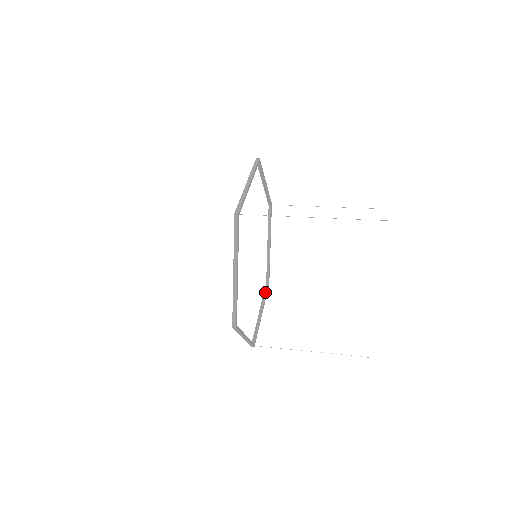
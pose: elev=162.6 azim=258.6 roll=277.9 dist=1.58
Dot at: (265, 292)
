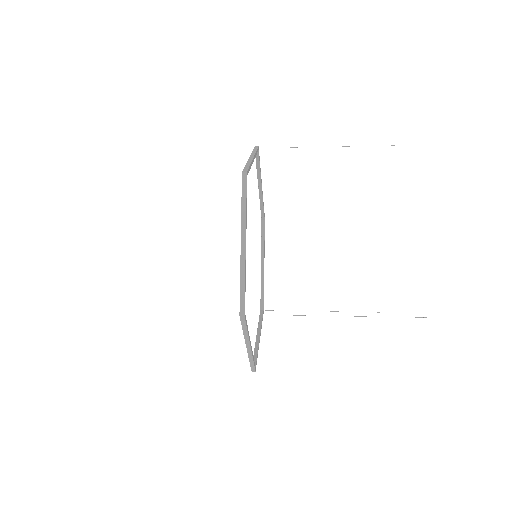
Dot at: (262, 234)
